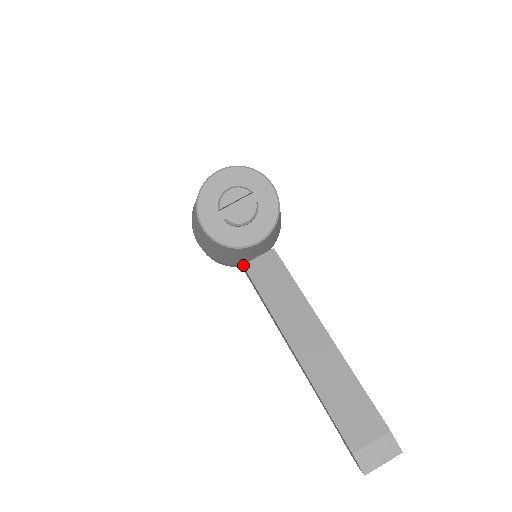
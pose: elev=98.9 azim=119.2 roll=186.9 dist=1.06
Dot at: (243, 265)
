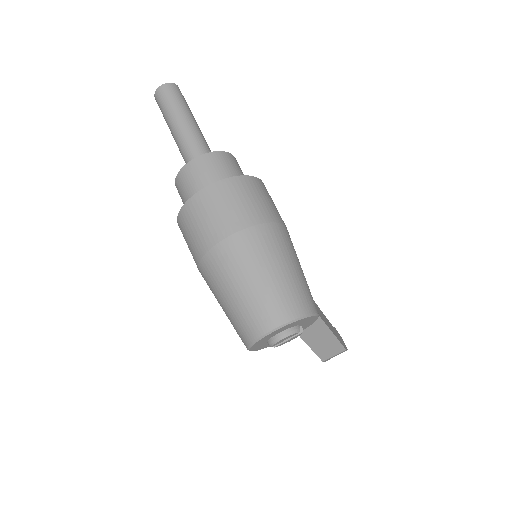
Dot at: occluded
